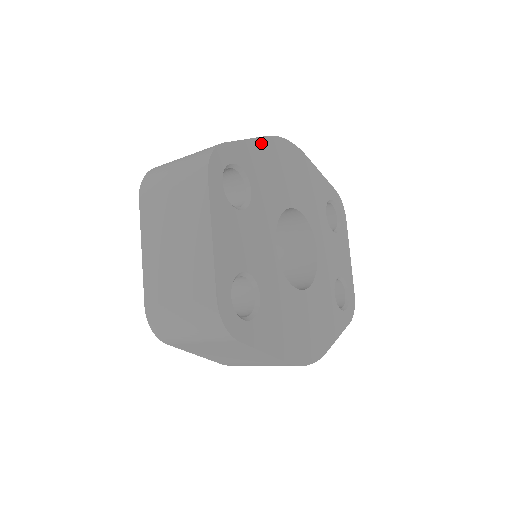
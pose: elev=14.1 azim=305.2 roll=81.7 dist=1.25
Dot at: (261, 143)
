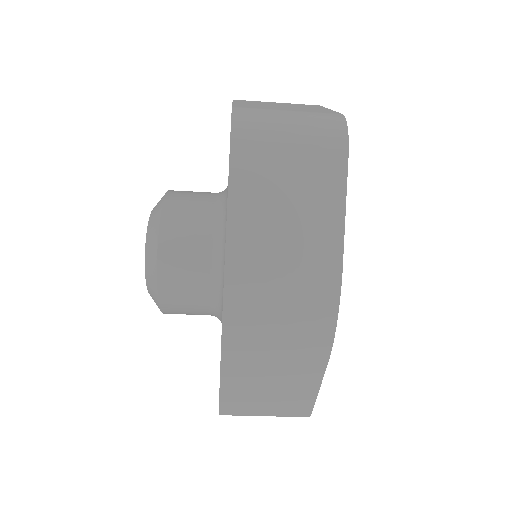
Dot at: occluded
